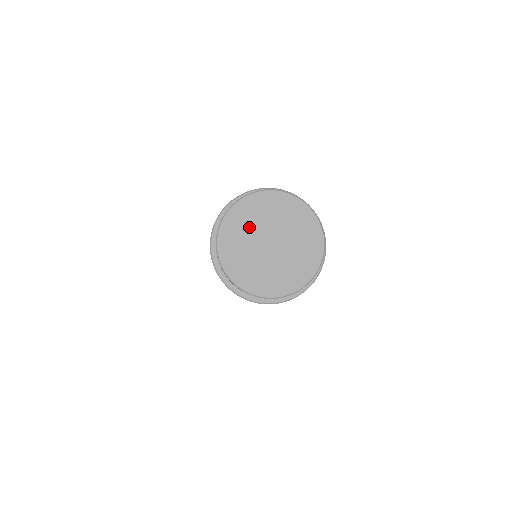
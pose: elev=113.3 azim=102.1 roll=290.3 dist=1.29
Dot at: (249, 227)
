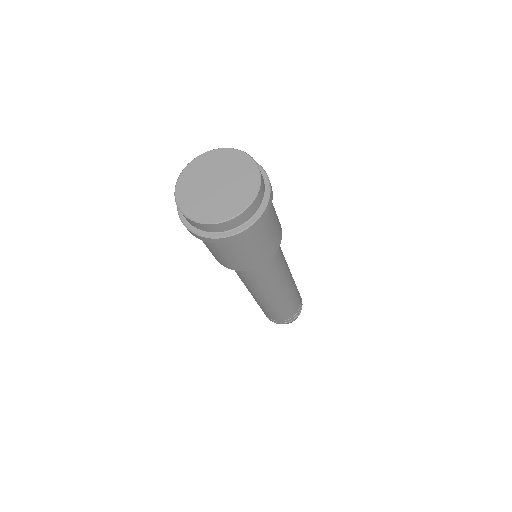
Dot at: (197, 180)
